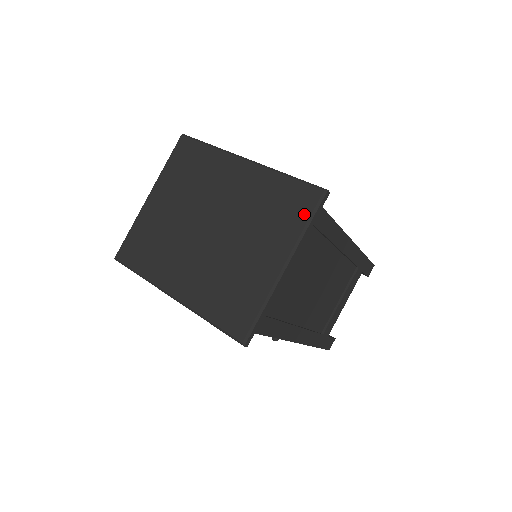
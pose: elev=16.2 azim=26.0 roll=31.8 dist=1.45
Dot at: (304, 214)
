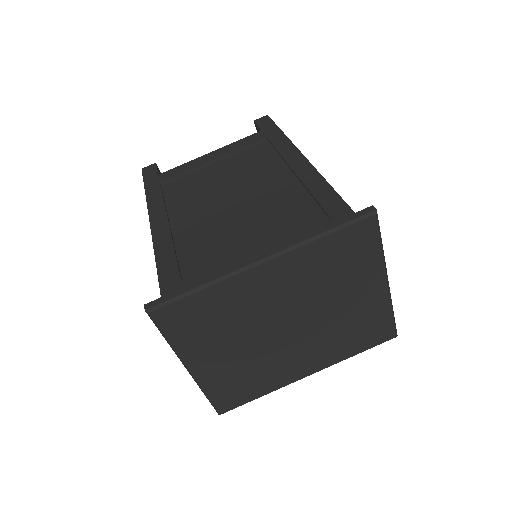
Dot at: (373, 244)
